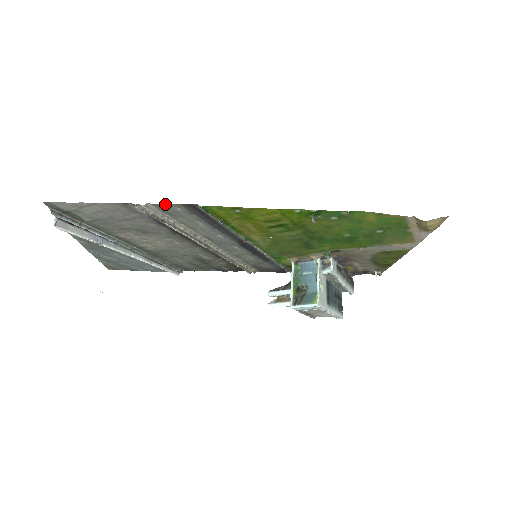
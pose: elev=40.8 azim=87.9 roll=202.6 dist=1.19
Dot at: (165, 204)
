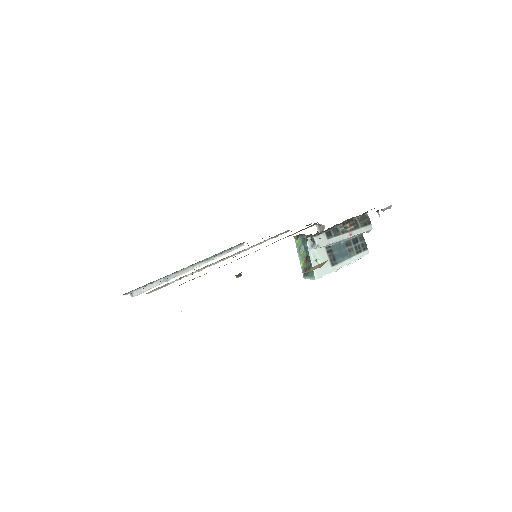
Dot at: occluded
